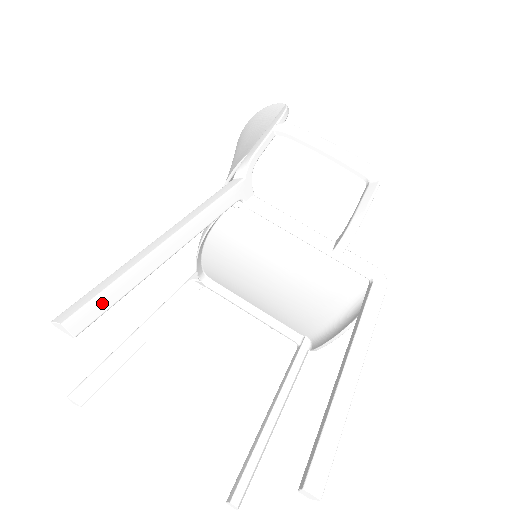
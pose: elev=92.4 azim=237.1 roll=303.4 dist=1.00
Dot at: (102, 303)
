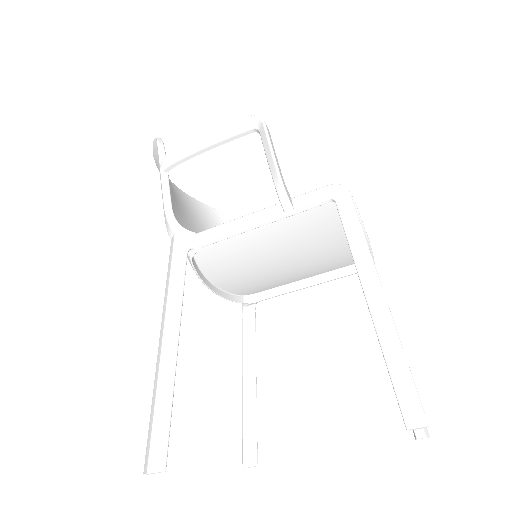
Dot at: (161, 431)
